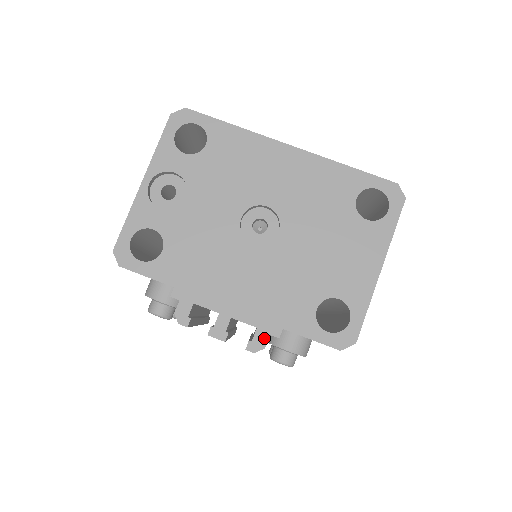
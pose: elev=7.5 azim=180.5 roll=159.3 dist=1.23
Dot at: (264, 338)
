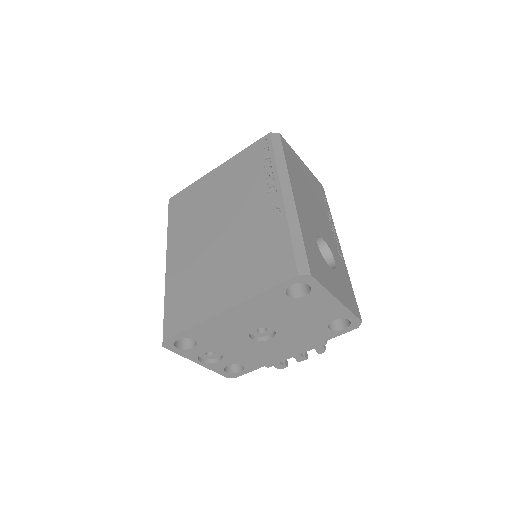
Dot at: (321, 348)
